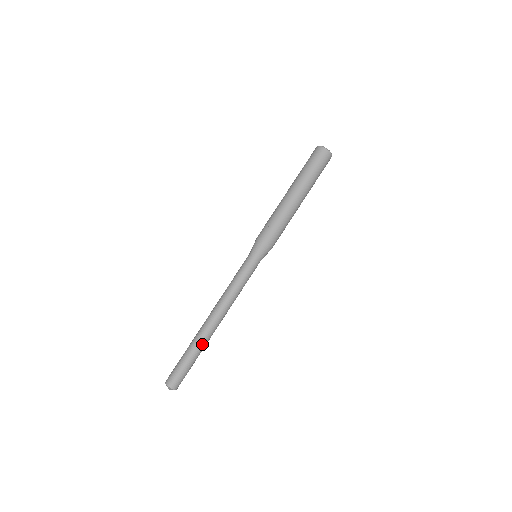
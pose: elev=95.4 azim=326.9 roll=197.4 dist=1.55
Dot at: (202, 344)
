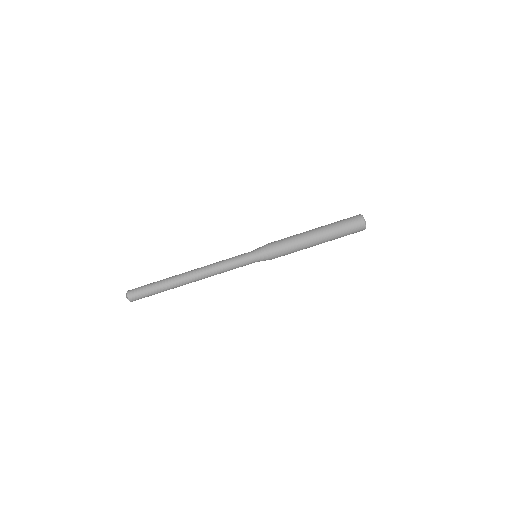
Dot at: (171, 284)
